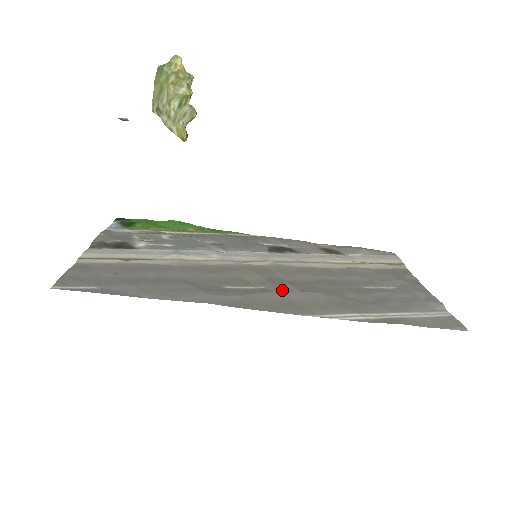
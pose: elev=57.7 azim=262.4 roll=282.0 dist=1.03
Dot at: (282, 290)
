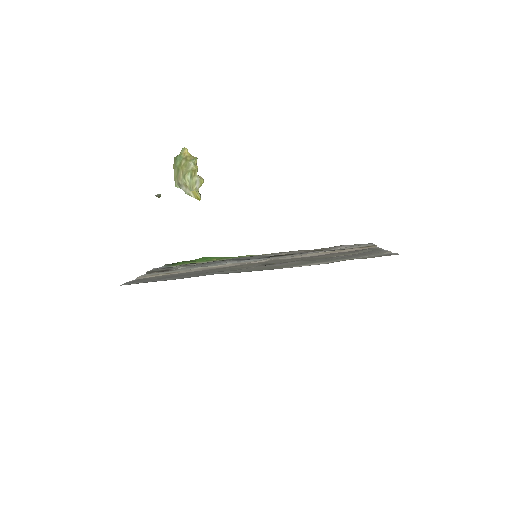
Dot at: (270, 265)
